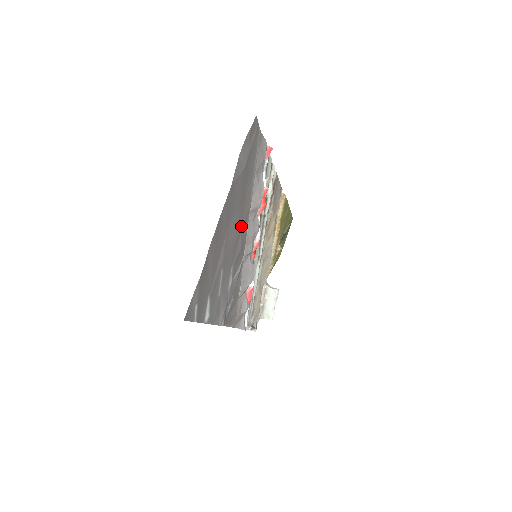
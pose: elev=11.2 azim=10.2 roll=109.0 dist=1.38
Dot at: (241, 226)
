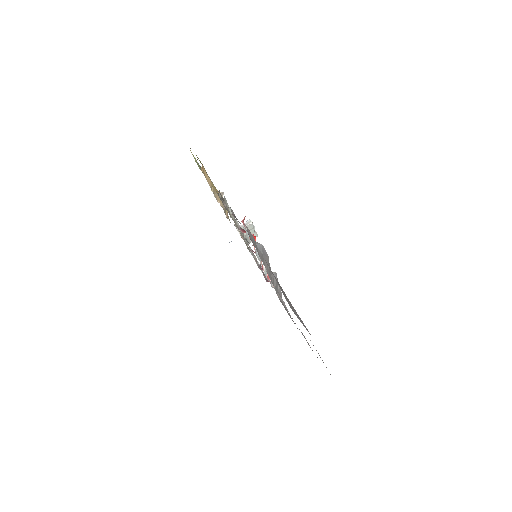
Dot at: occluded
